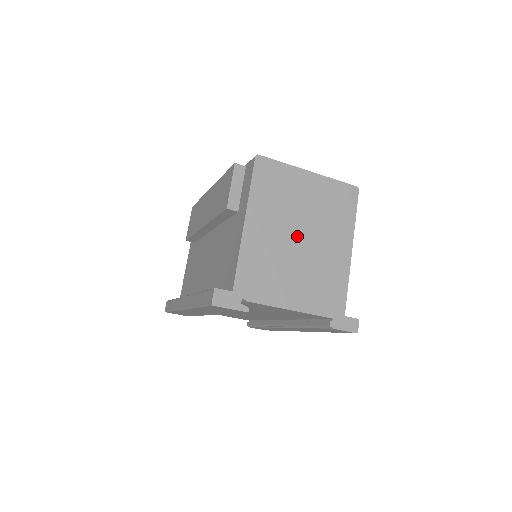
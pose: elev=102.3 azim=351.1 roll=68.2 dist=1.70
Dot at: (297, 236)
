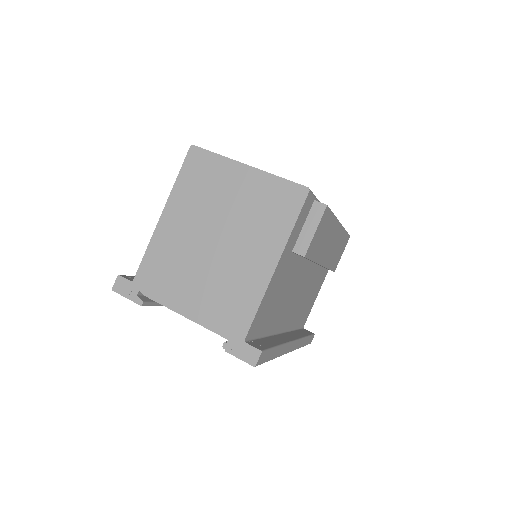
Dot at: (212, 238)
